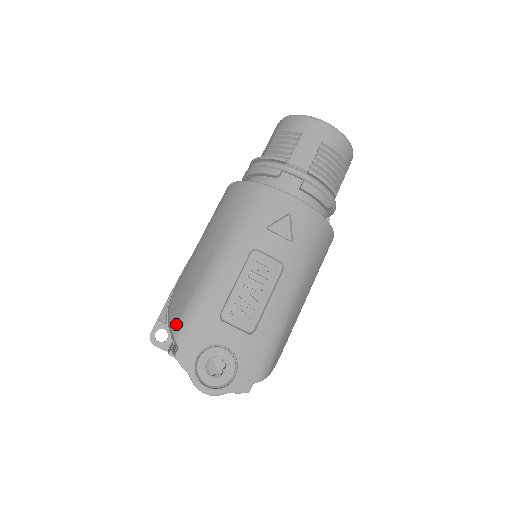
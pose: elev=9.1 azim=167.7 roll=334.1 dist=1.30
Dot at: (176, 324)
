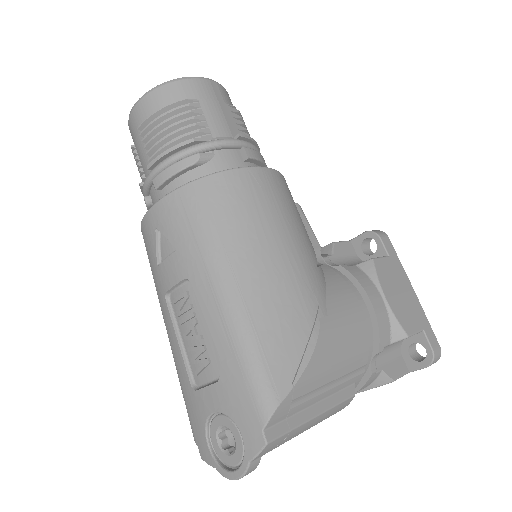
Dot at: occluded
